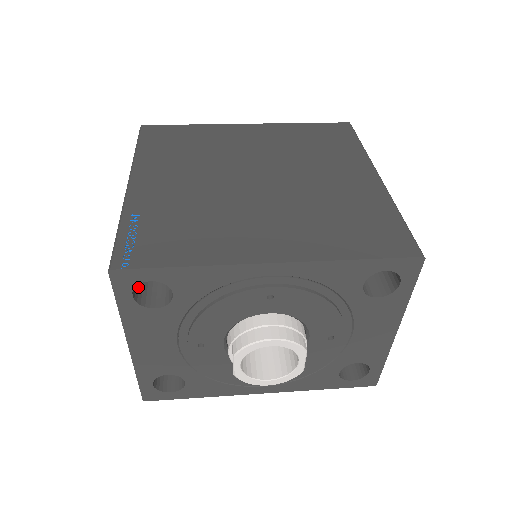
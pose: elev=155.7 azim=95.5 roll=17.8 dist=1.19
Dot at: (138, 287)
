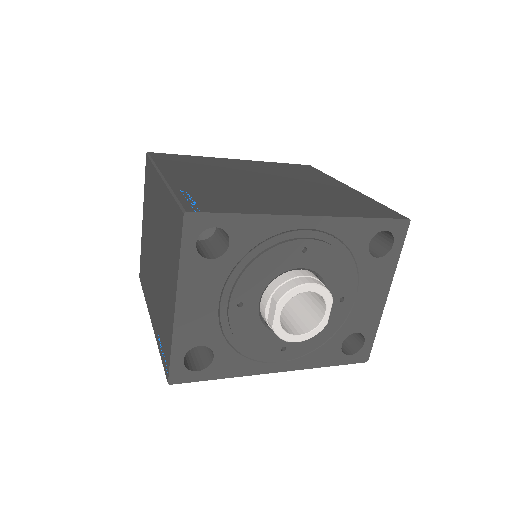
Dot at: occluded
